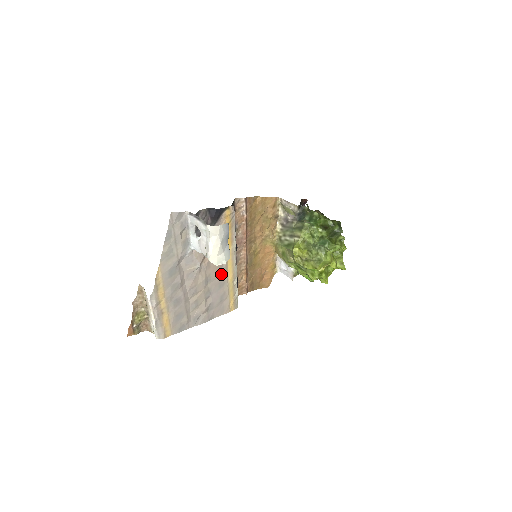
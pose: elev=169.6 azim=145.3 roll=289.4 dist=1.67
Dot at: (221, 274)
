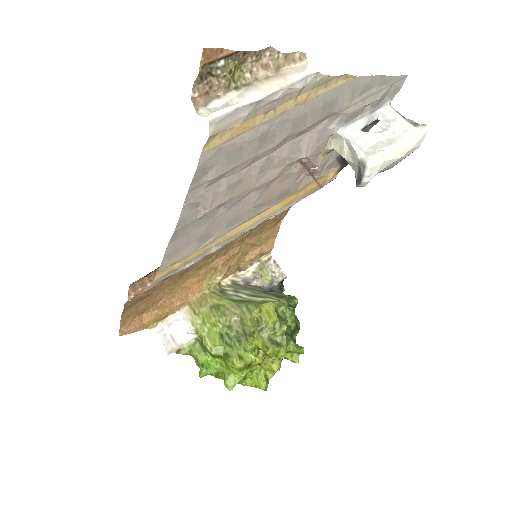
Dot at: (251, 211)
